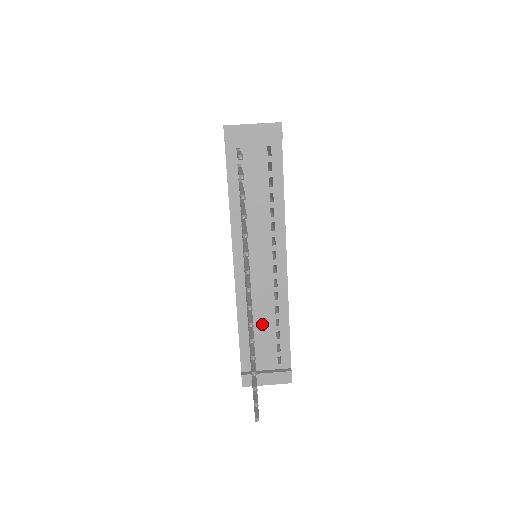
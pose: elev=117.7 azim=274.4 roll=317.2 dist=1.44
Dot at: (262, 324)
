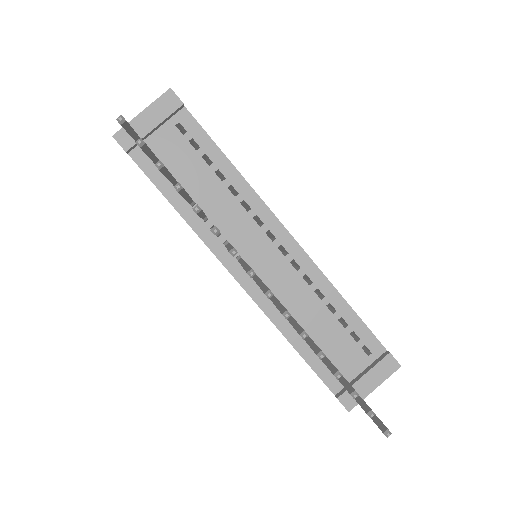
Dot at: (316, 323)
